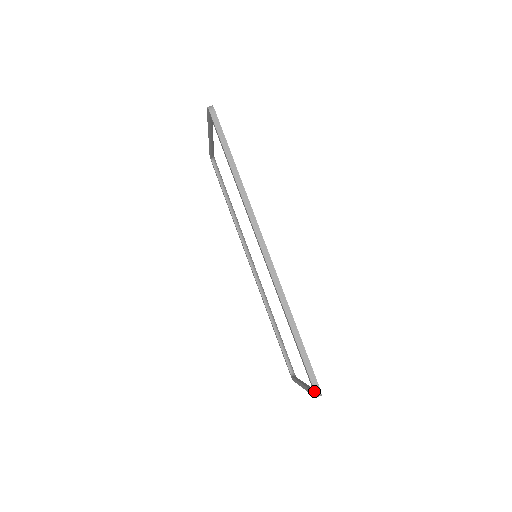
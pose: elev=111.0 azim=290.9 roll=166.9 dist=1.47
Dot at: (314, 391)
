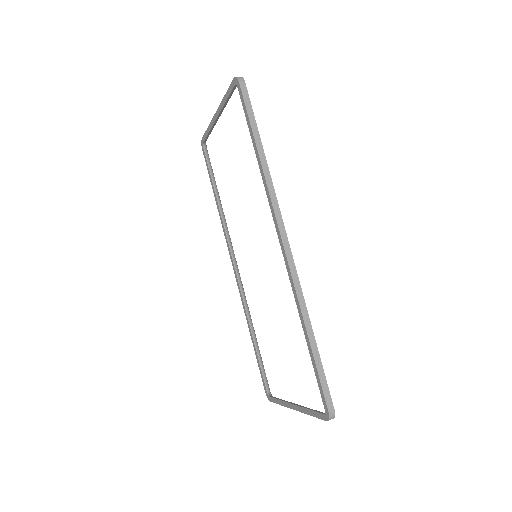
Dot at: (328, 413)
